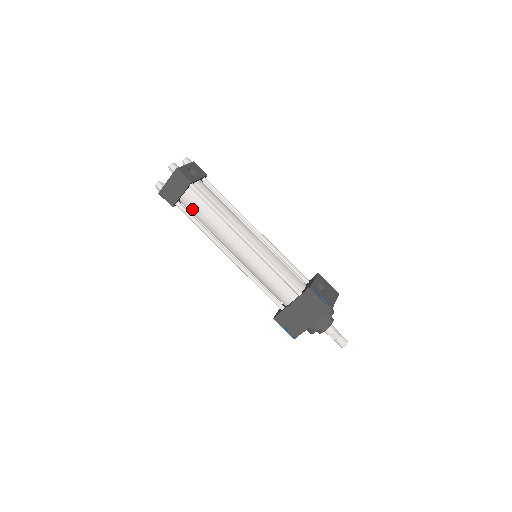
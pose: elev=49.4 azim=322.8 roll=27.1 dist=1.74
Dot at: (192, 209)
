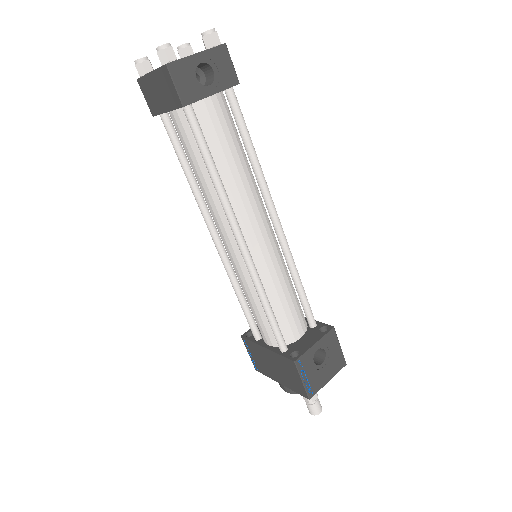
Dot at: (181, 141)
